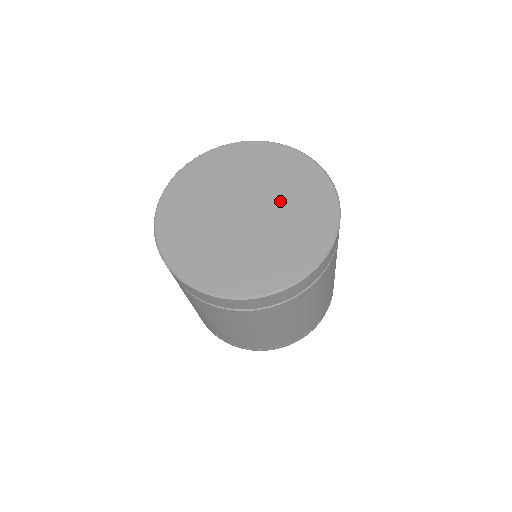
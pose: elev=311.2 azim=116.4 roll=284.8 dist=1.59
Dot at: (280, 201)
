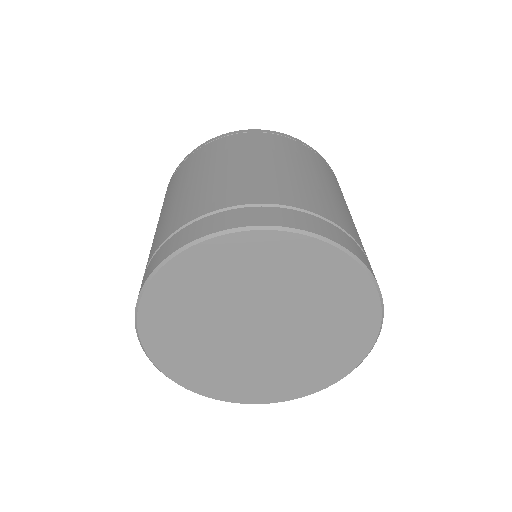
Dot at: (298, 307)
